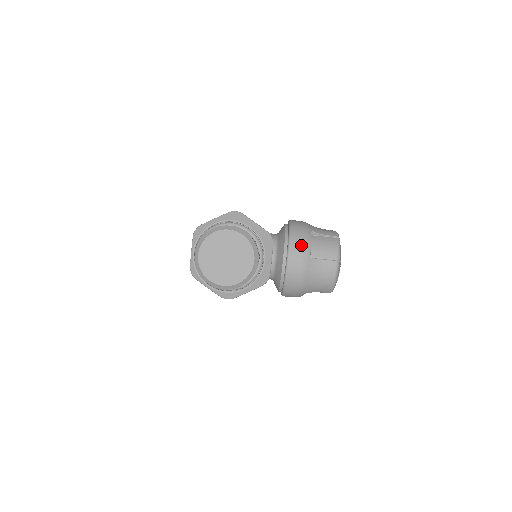
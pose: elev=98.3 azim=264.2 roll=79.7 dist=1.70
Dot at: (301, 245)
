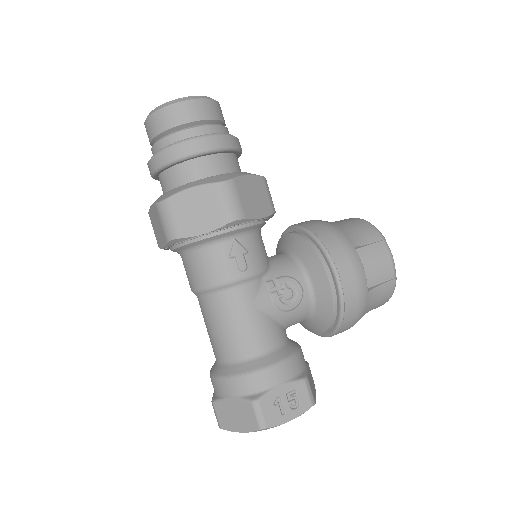
Dot at: occluded
